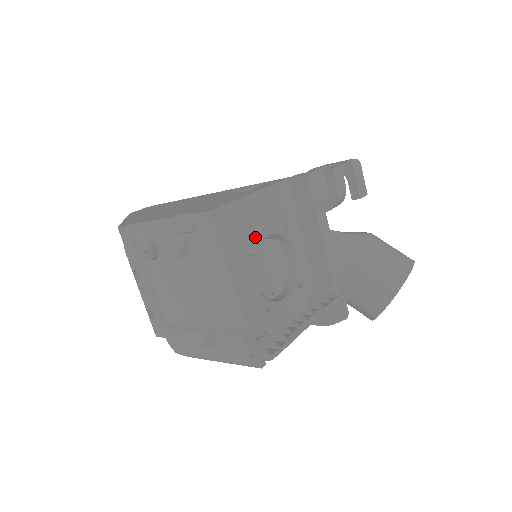
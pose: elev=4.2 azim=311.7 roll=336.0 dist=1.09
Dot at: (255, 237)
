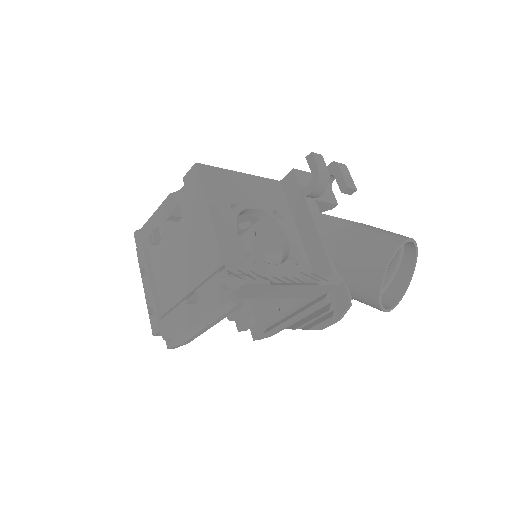
Dot at: (240, 201)
